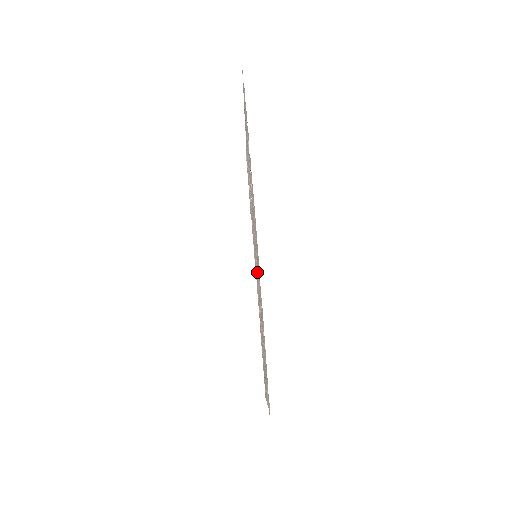
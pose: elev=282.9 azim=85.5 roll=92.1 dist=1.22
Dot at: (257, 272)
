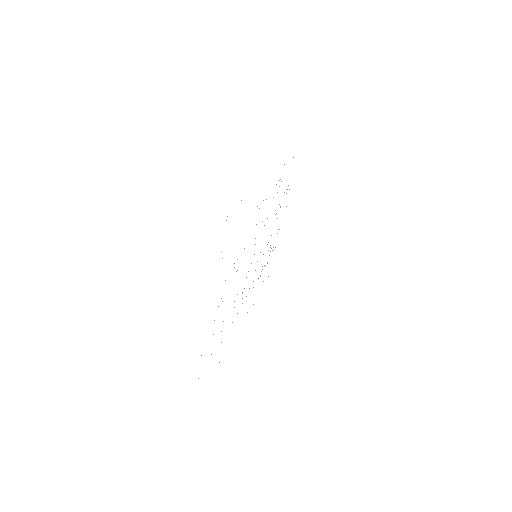
Dot at: (251, 263)
